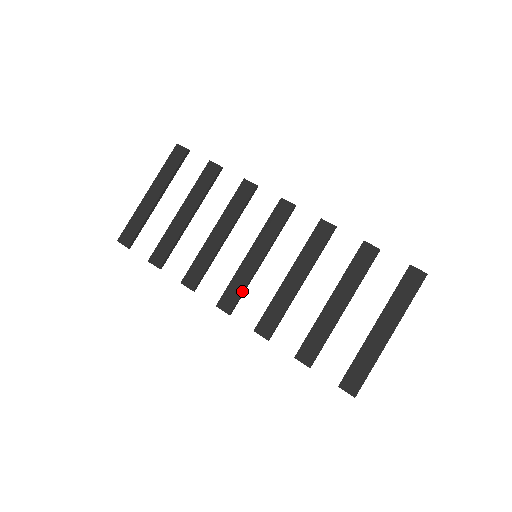
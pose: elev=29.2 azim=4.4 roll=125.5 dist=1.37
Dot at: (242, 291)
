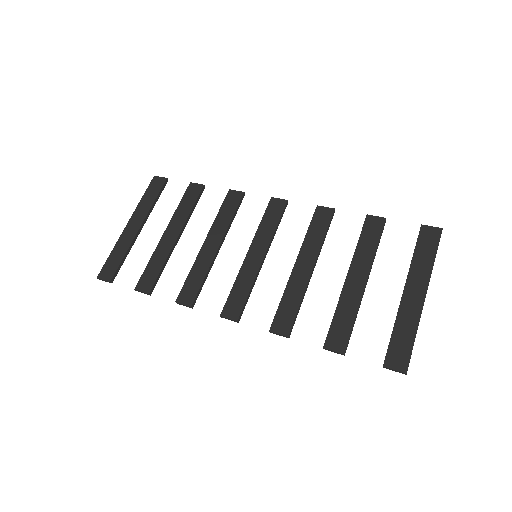
Dot at: (247, 293)
